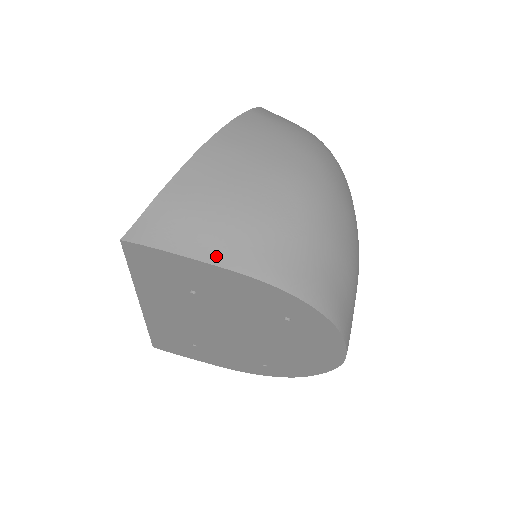
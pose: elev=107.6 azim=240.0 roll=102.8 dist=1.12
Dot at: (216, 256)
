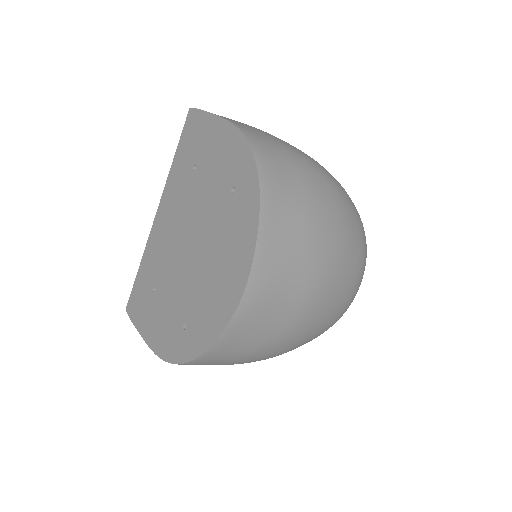
Dot at: (226, 118)
